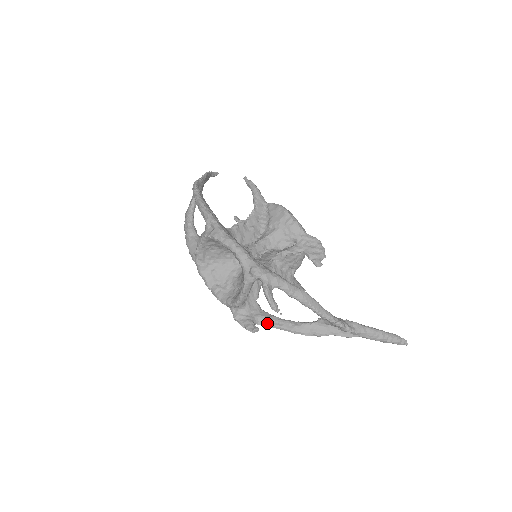
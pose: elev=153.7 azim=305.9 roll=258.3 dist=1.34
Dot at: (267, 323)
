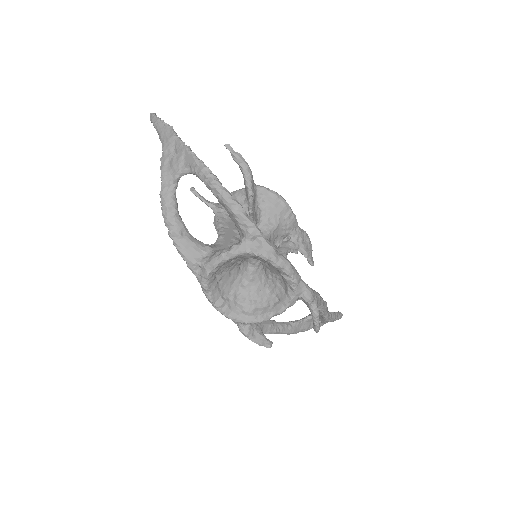
Dot at: (270, 331)
